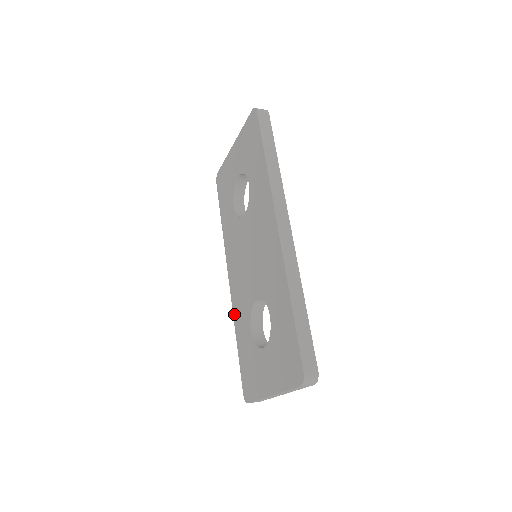
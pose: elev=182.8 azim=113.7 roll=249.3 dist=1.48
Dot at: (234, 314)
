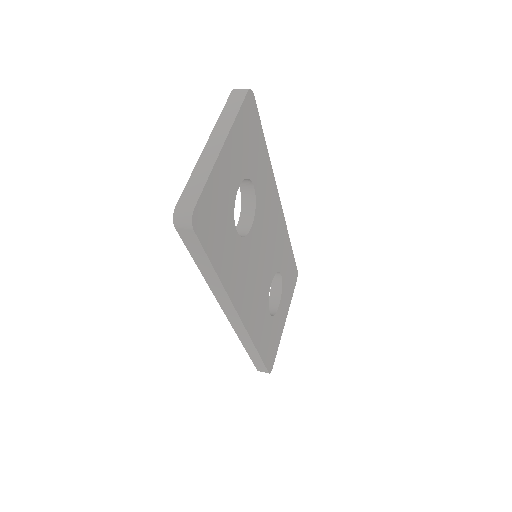
Dot at: occluded
